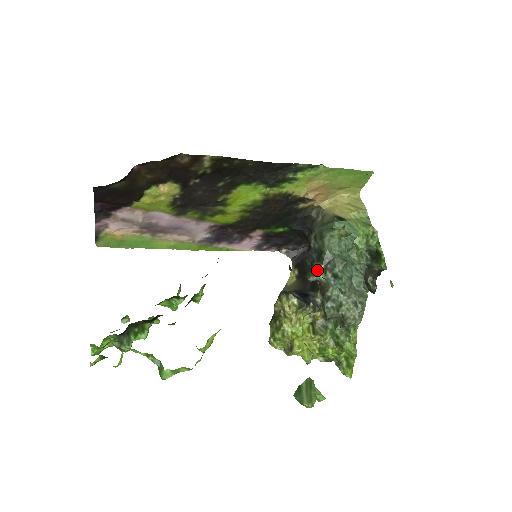
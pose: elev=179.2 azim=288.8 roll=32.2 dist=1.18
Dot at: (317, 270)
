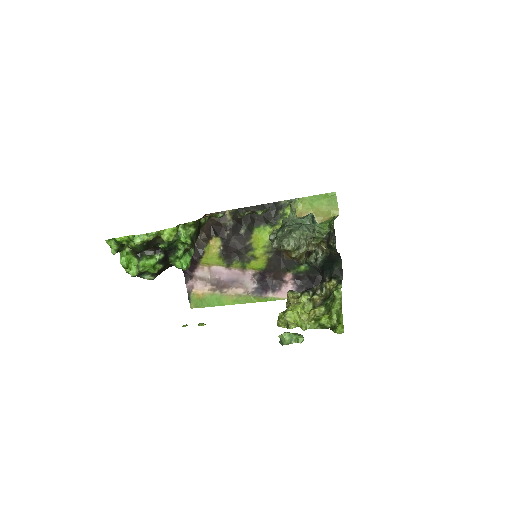
Dot at: occluded
